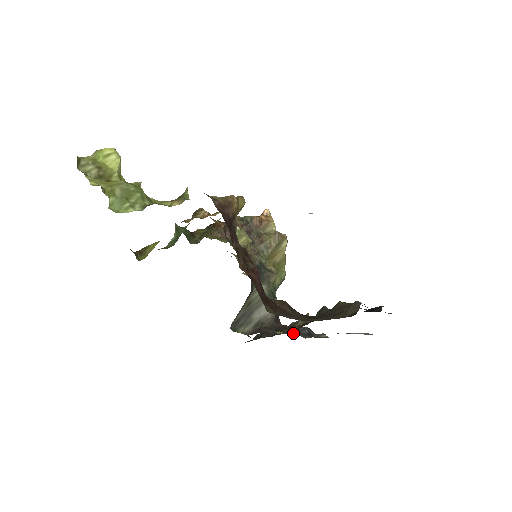
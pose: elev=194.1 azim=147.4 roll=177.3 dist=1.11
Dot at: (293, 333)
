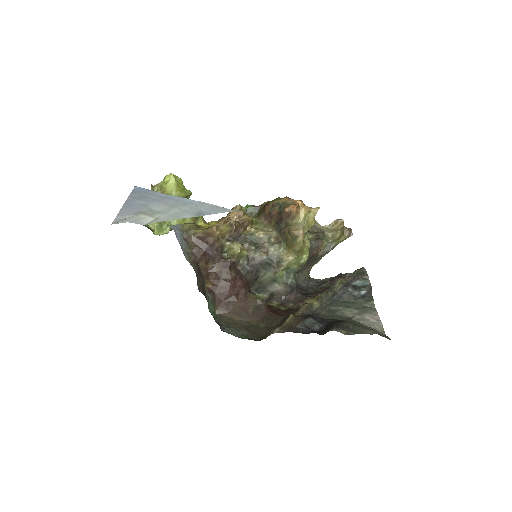
Dot at: (358, 286)
